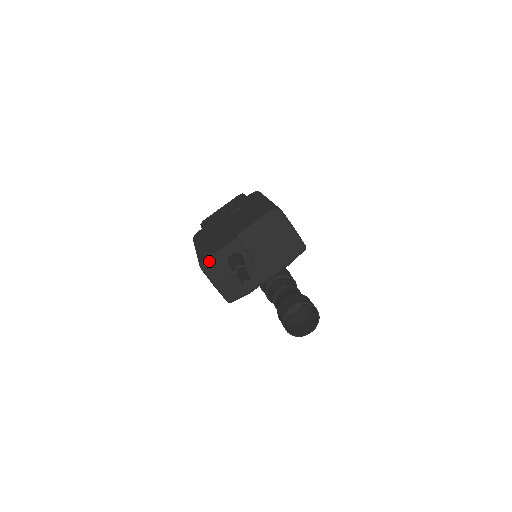
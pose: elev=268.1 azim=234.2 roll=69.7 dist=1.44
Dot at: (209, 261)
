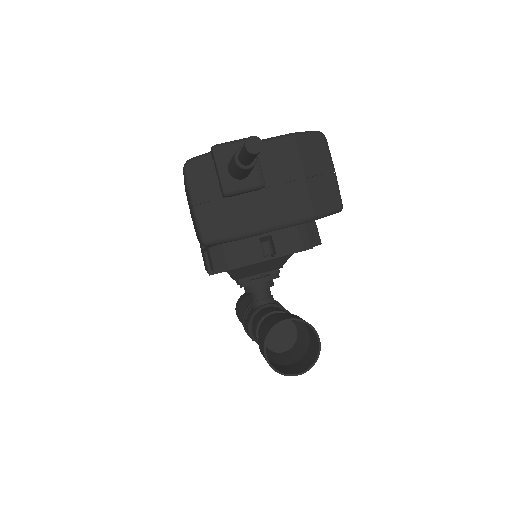
Dot at: (200, 162)
